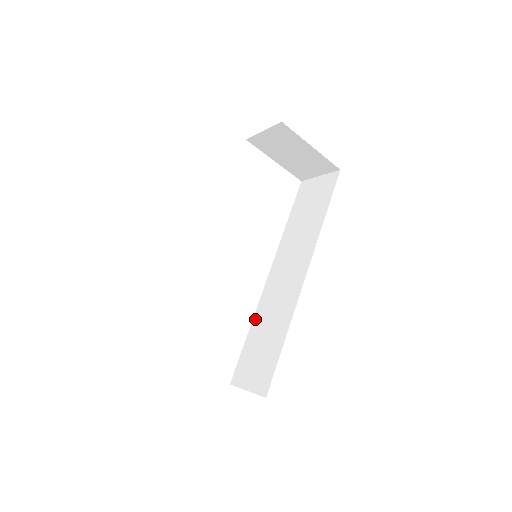
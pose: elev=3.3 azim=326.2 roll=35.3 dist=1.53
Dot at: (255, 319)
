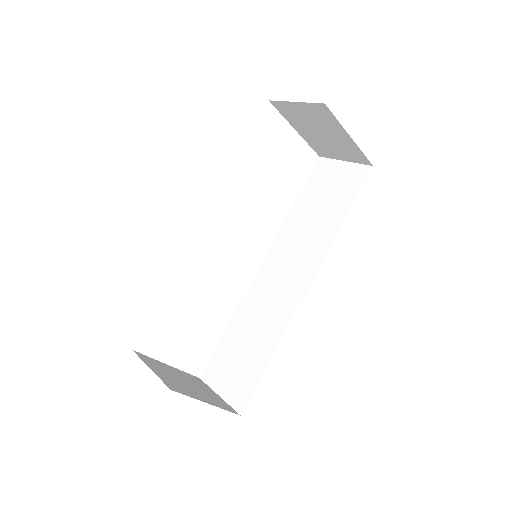
Dot at: (238, 313)
